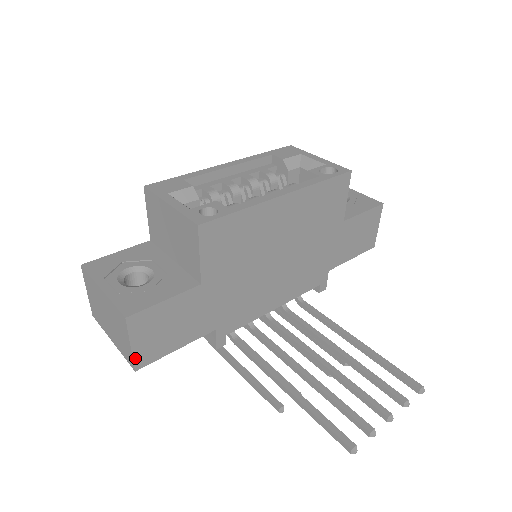
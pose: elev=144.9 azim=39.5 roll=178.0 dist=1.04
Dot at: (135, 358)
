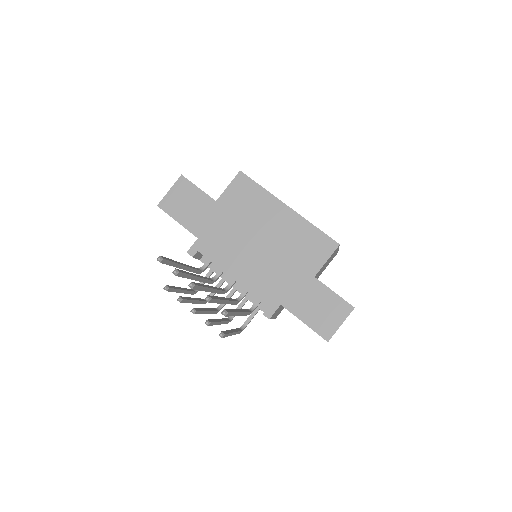
Dot at: (164, 199)
